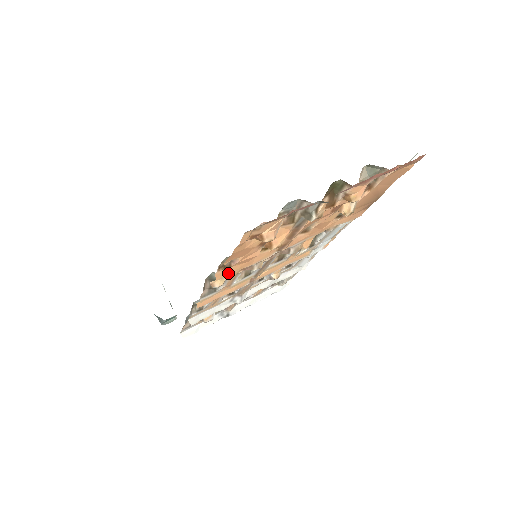
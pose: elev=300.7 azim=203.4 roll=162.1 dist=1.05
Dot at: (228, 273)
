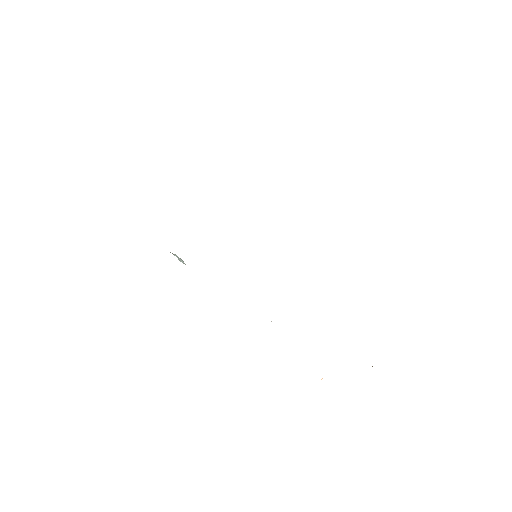
Dot at: occluded
